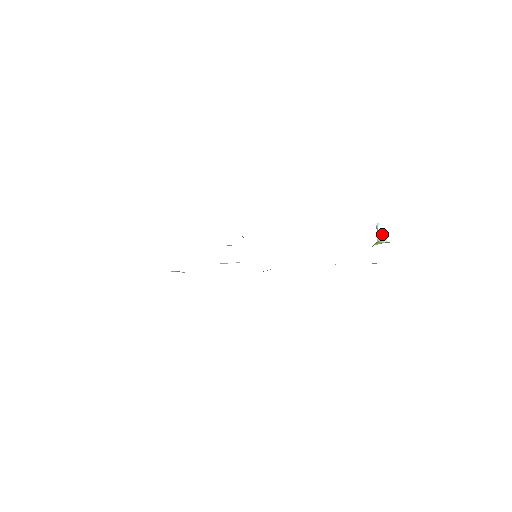
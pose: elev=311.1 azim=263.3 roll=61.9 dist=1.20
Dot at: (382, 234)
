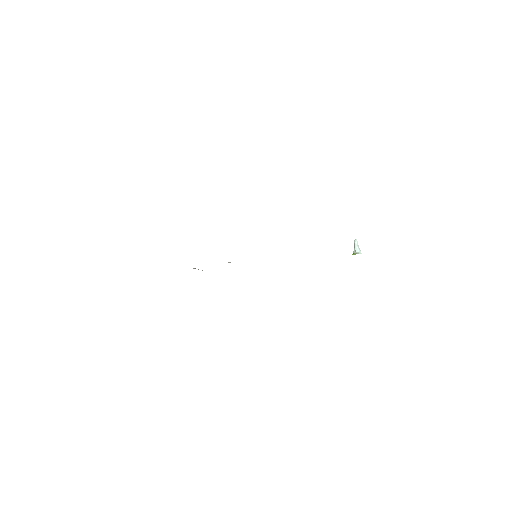
Dot at: (358, 248)
